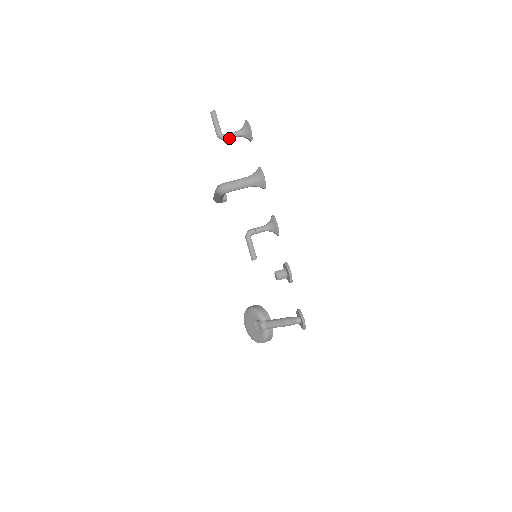
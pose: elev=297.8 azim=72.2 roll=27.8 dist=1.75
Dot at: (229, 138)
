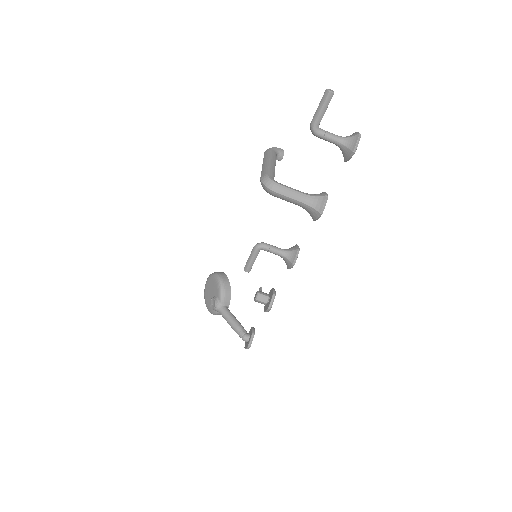
Dot at: (322, 138)
